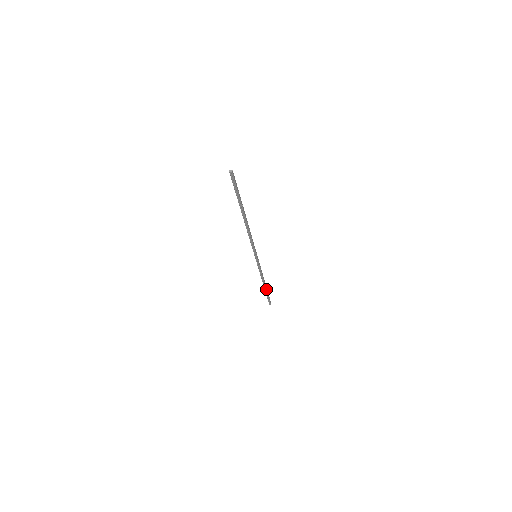
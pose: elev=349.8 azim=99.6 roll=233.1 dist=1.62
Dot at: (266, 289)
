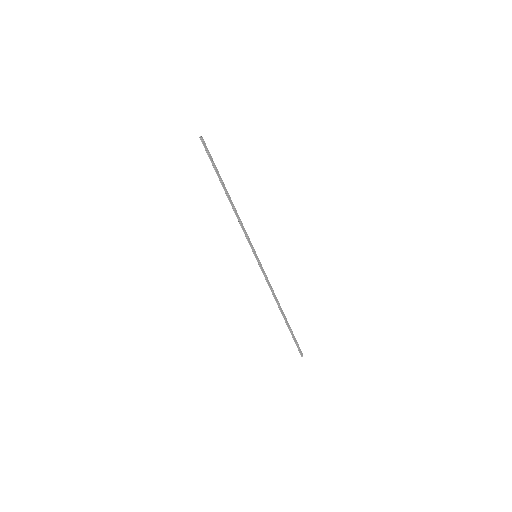
Dot at: (285, 320)
